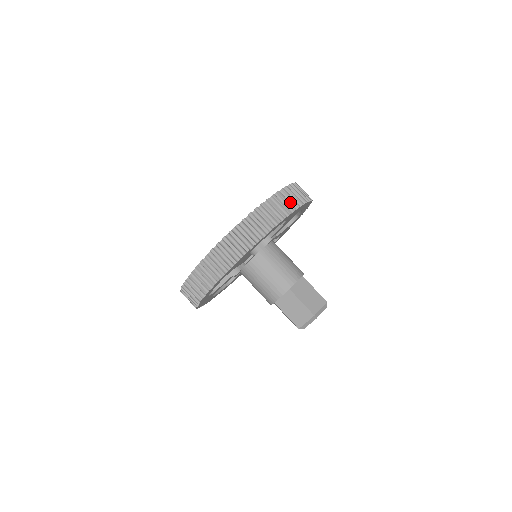
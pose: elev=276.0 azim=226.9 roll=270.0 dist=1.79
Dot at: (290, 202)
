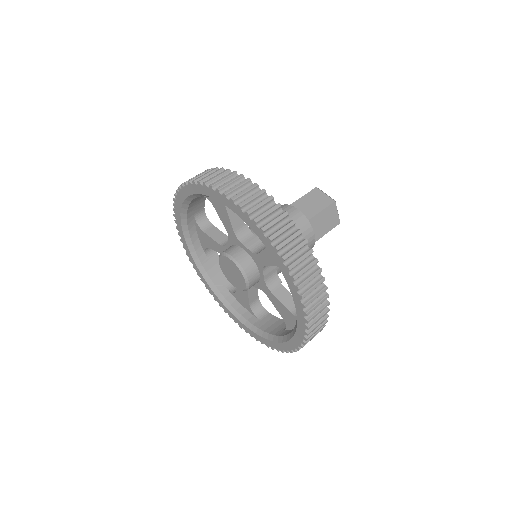
Dot at: (308, 270)
